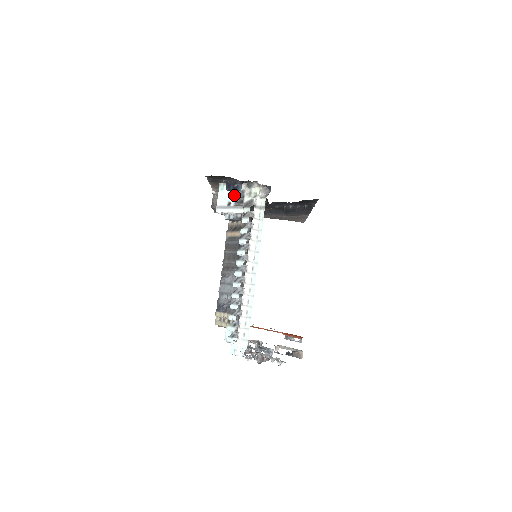
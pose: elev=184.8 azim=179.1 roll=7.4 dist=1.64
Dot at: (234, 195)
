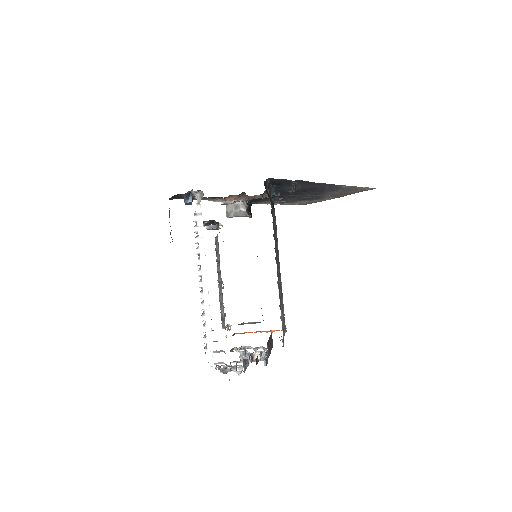
Dot at: occluded
